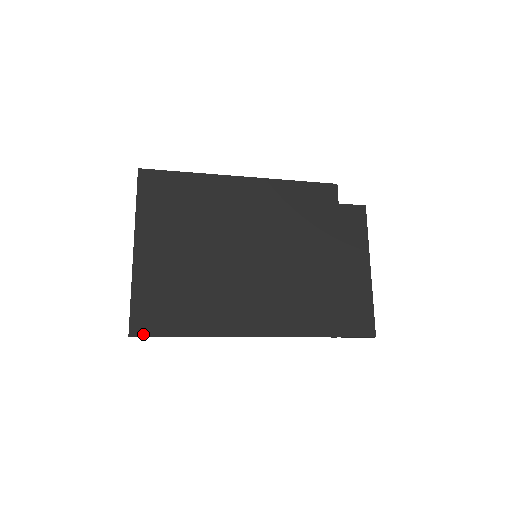
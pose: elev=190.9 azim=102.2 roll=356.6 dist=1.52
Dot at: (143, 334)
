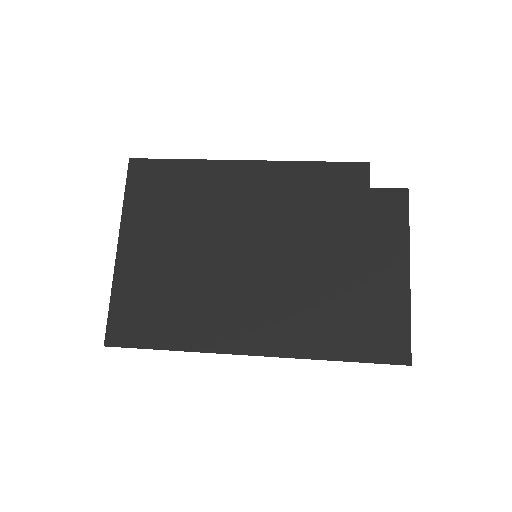
Dot at: (119, 344)
